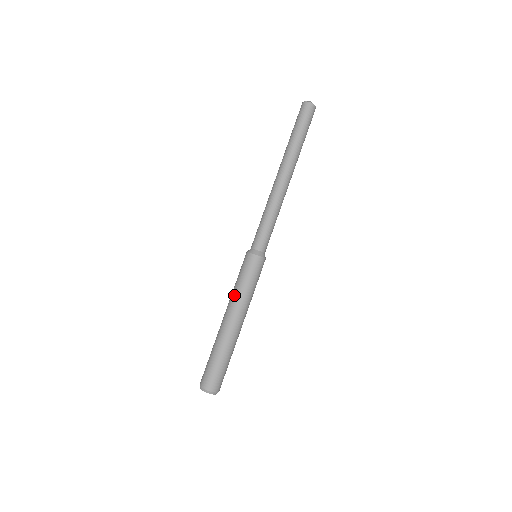
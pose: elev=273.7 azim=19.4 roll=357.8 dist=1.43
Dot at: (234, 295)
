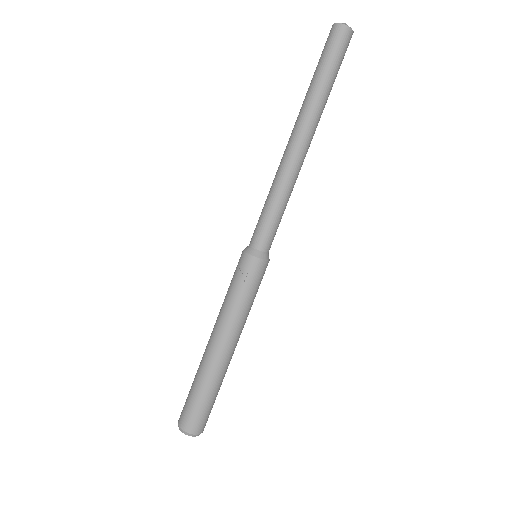
Dot at: (221, 308)
